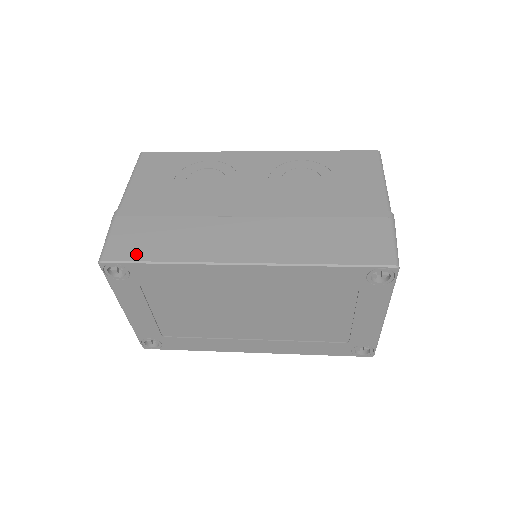
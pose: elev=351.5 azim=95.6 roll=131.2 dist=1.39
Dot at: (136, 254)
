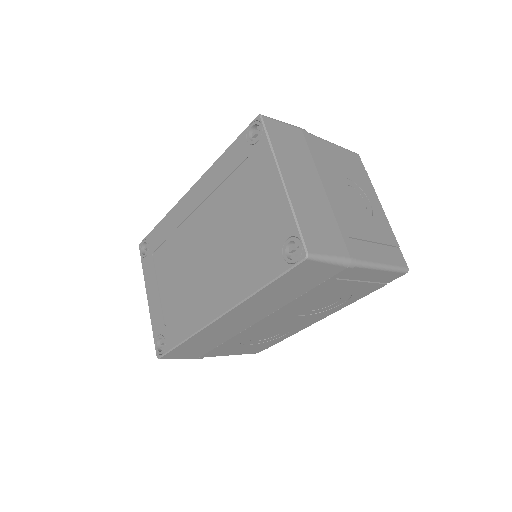
Dot at: occluded
